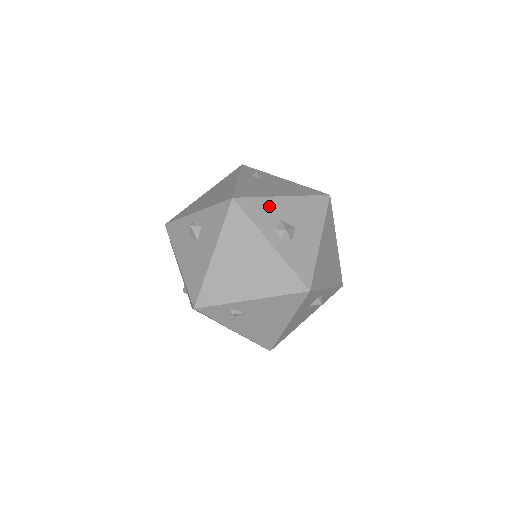
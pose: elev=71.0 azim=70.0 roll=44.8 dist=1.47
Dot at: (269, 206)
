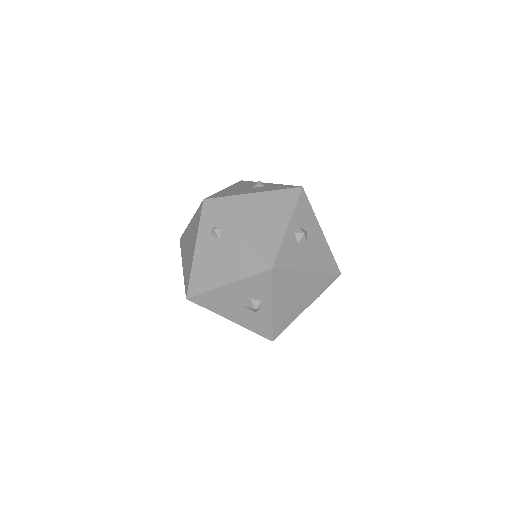
Dot at: (311, 219)
